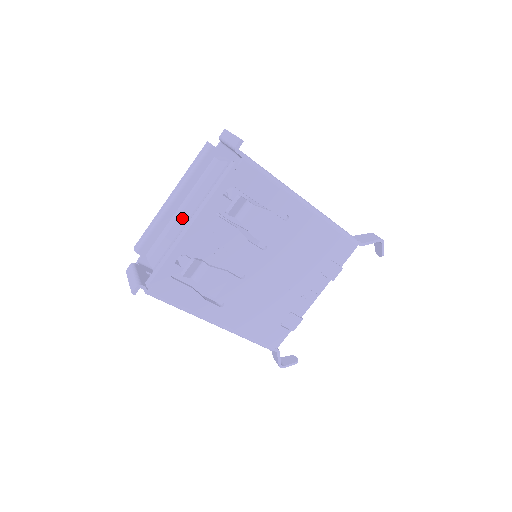
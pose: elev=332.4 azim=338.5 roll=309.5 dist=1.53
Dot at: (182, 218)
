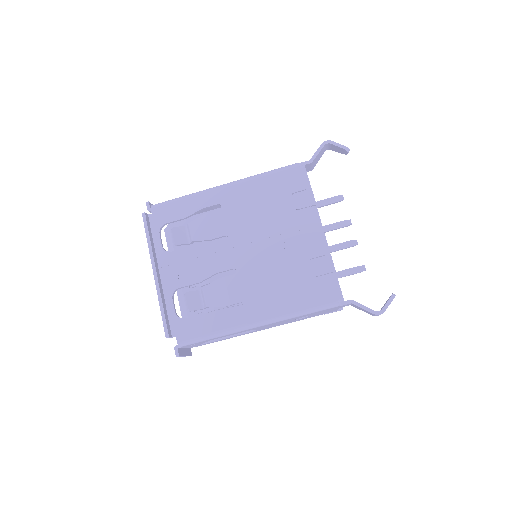
Dot at: occluded
